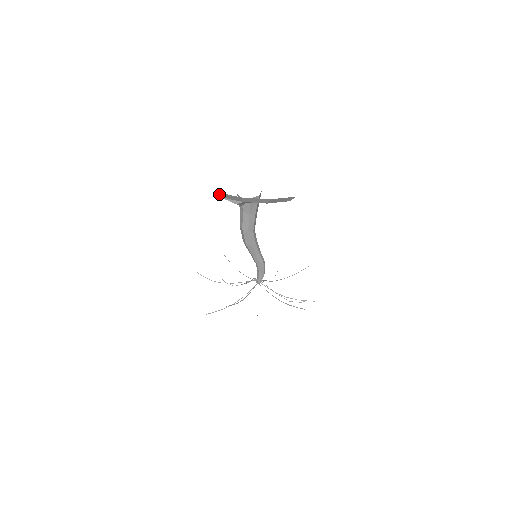
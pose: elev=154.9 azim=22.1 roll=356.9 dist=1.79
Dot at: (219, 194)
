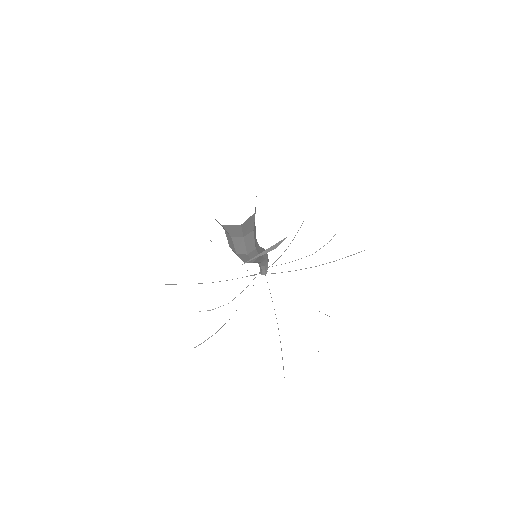
Dot at: occluded
